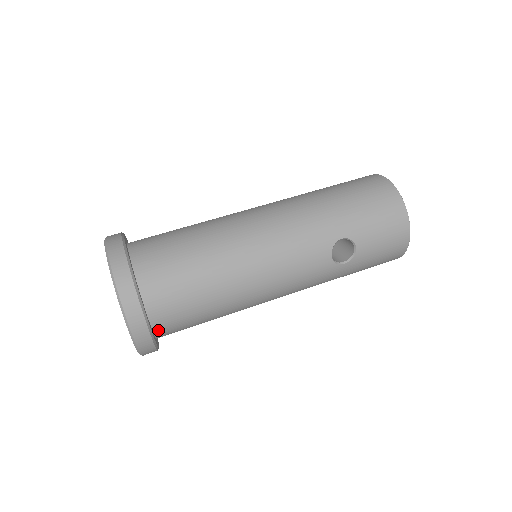
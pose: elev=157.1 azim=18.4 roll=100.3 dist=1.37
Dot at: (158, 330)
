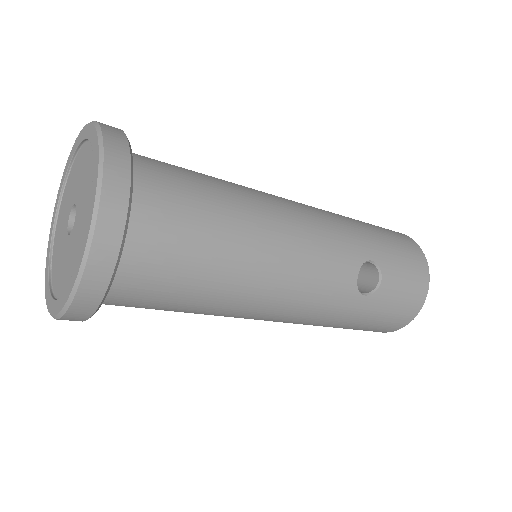
Dot at: (119, 270)
